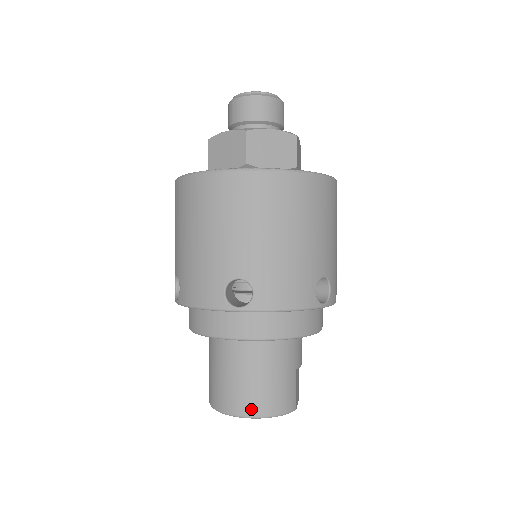
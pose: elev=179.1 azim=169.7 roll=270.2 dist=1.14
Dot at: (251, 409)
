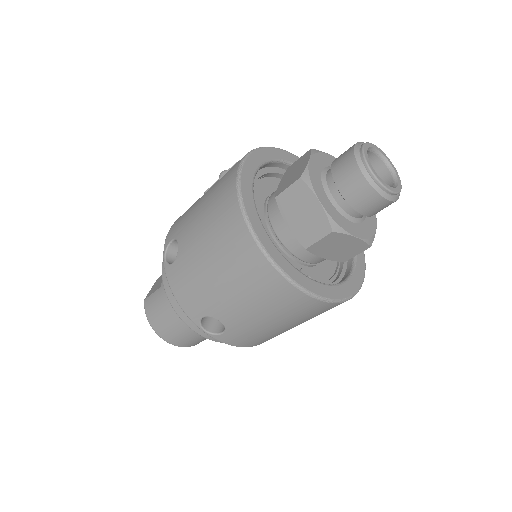
Dot at: (170, 340)
